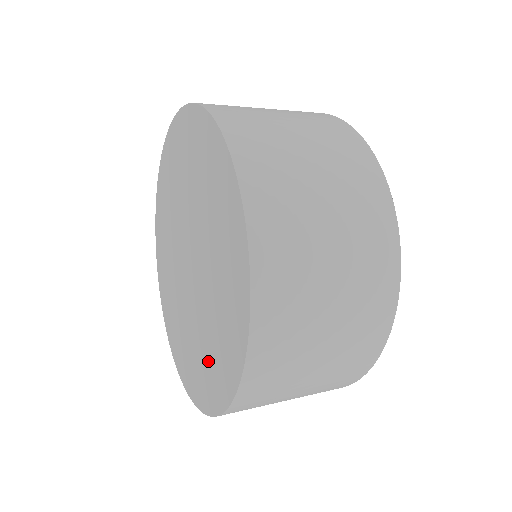
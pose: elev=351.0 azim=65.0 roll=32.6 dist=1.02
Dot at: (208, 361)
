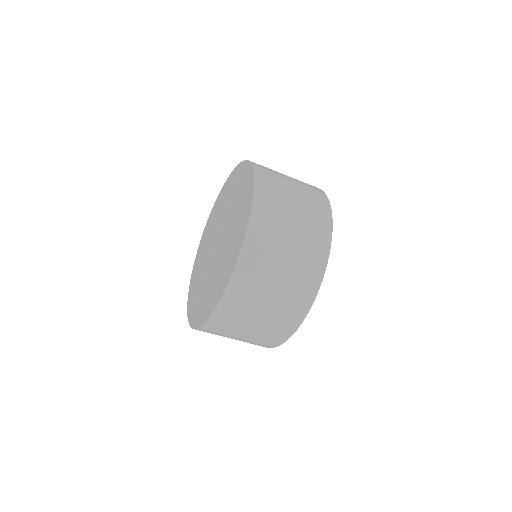
Dot at: (219, 278)
